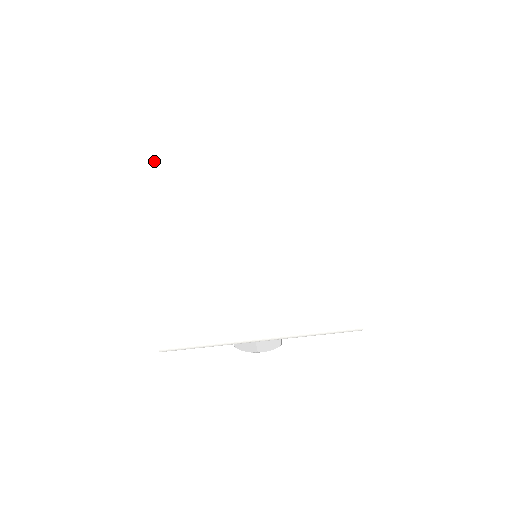
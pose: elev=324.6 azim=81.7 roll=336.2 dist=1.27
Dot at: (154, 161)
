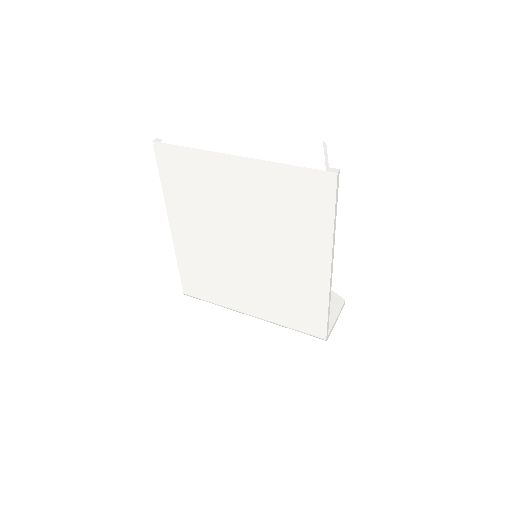
Dot at: (170, 180)
